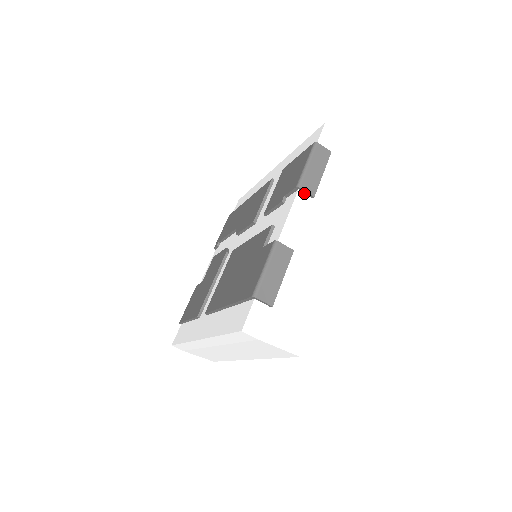
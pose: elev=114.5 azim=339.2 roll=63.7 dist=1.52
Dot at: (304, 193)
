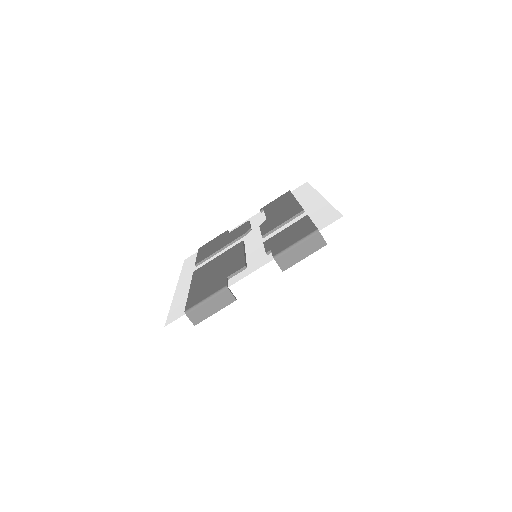
Dot at: (277, 264)
